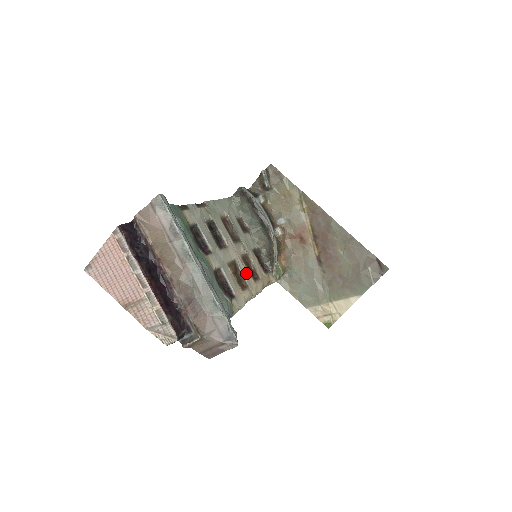
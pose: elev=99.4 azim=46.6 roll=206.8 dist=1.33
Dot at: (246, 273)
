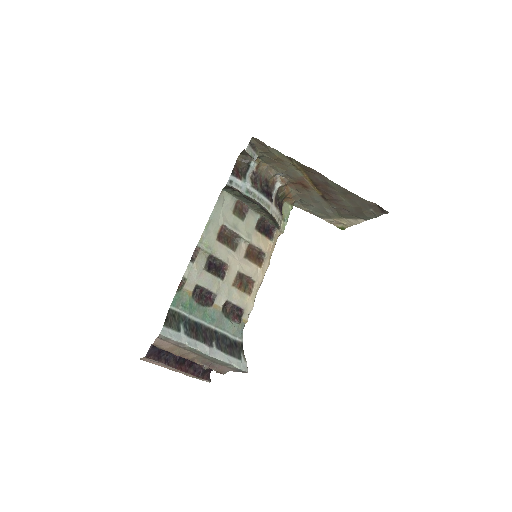
Dot at: (251, 270)
